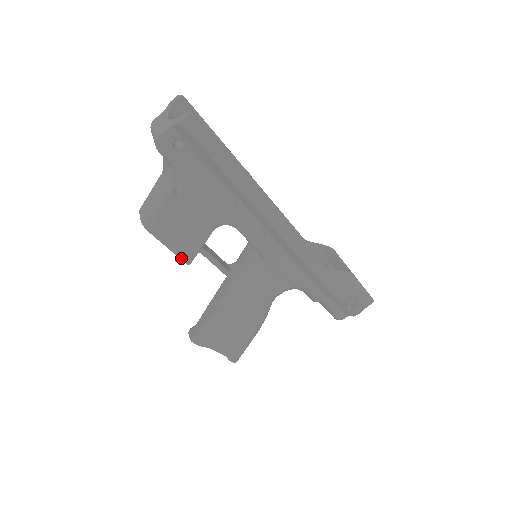
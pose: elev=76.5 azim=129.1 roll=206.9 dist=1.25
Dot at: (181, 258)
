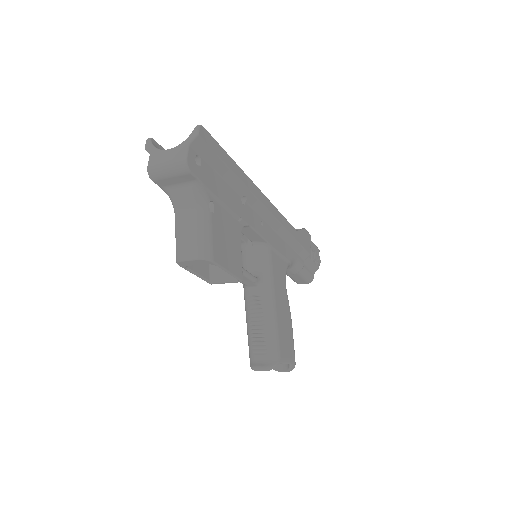
Dot at: (237, 277)
